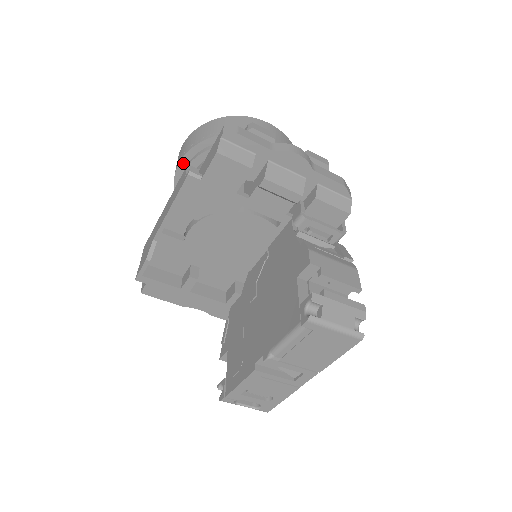
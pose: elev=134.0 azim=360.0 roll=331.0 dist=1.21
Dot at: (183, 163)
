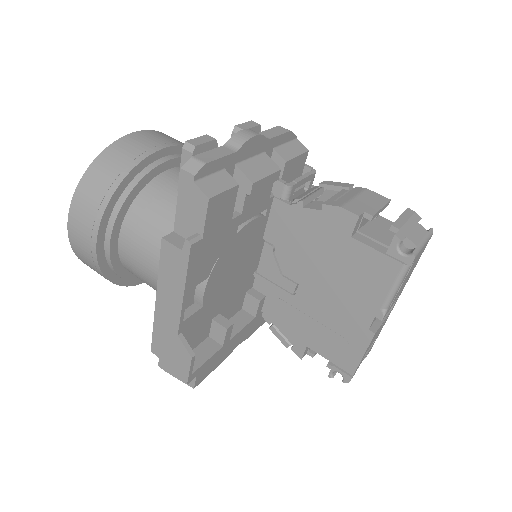
Dot at: (100, 244)
